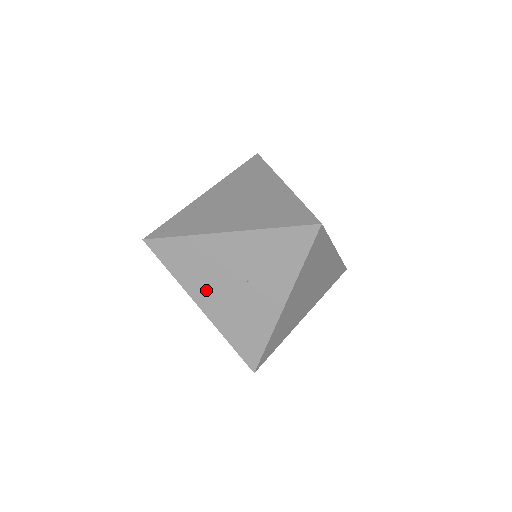
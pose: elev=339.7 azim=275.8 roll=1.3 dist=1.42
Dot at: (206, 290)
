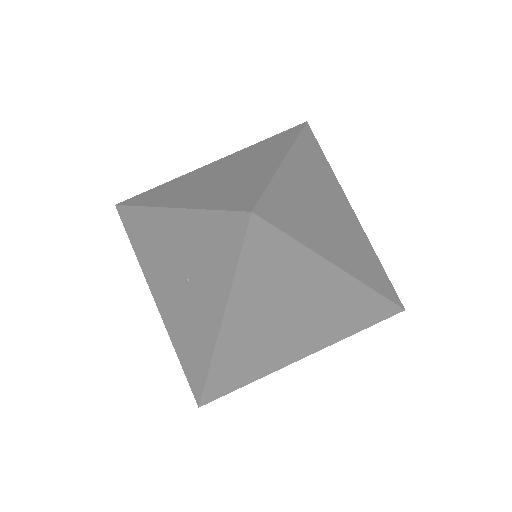
Dot at: (158, 280)
